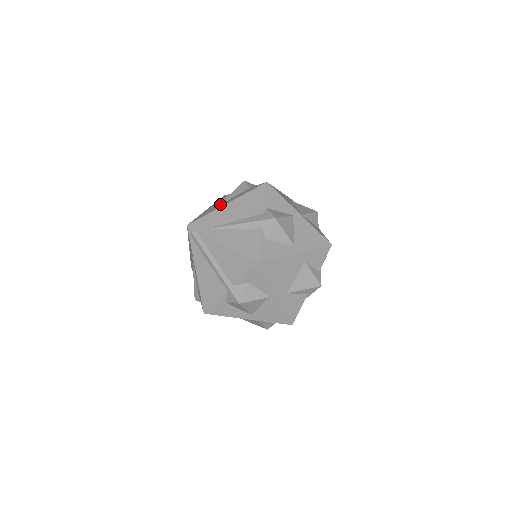
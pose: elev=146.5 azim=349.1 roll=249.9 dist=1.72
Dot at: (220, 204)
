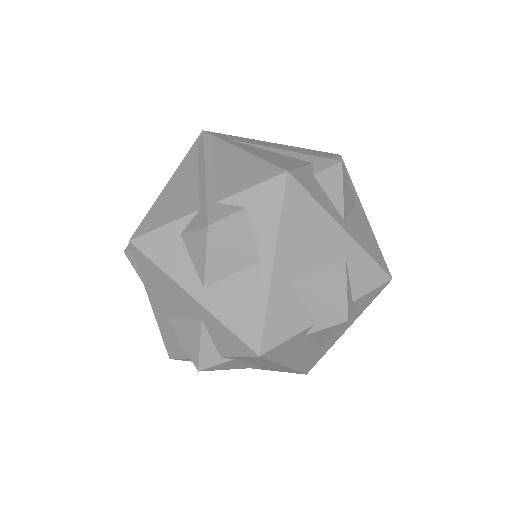
Dot at: occluded
